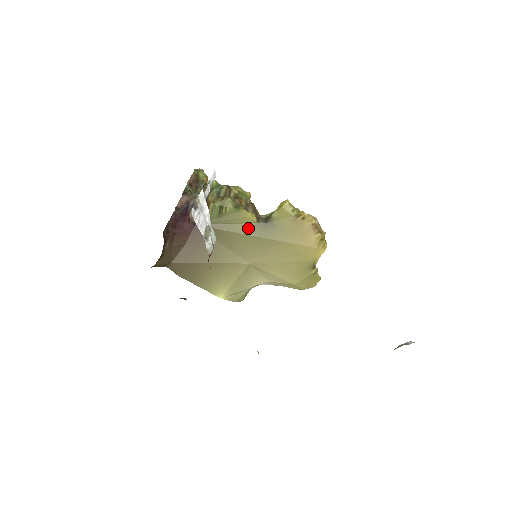
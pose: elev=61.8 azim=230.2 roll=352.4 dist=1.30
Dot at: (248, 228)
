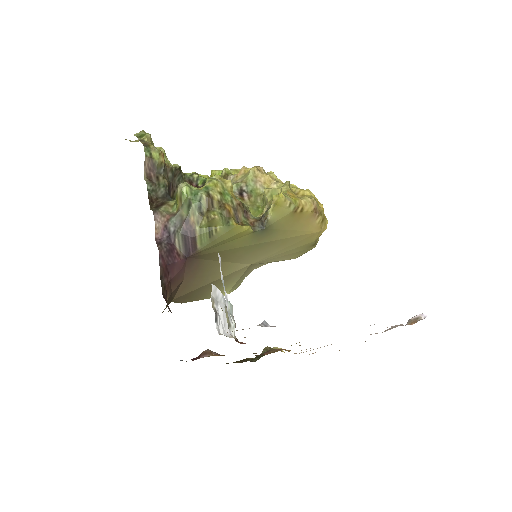
Dot at: (245, 240)
